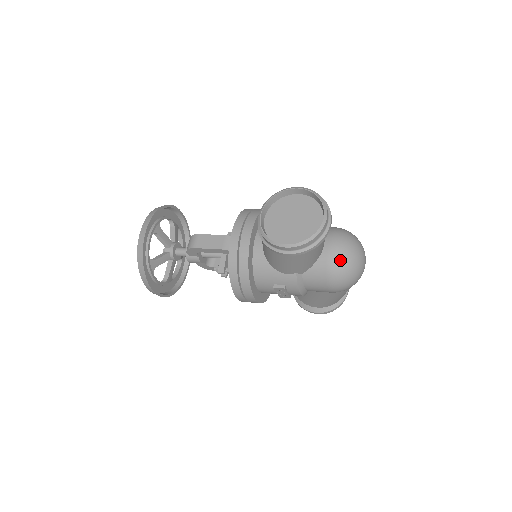
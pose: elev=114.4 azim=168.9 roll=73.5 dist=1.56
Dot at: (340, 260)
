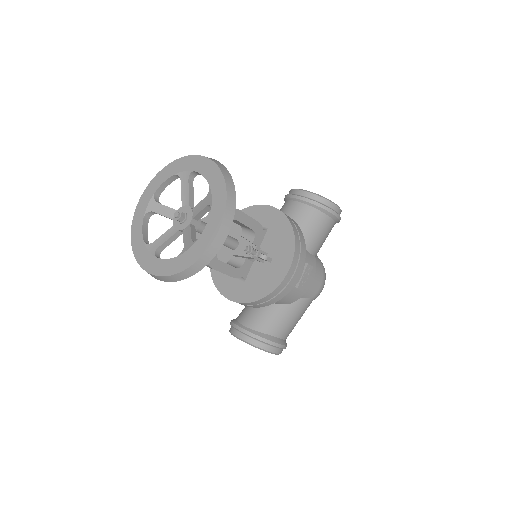
Dot at: occluded
